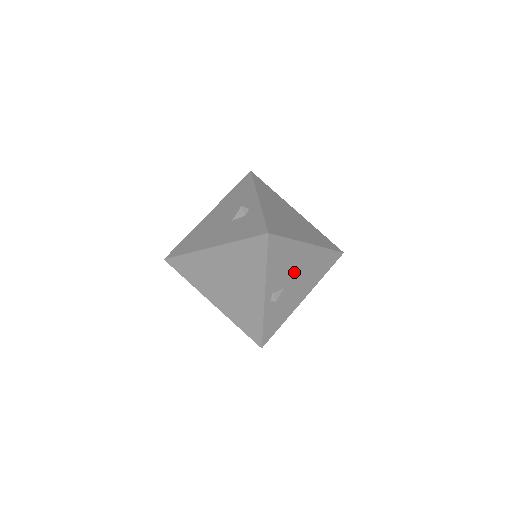
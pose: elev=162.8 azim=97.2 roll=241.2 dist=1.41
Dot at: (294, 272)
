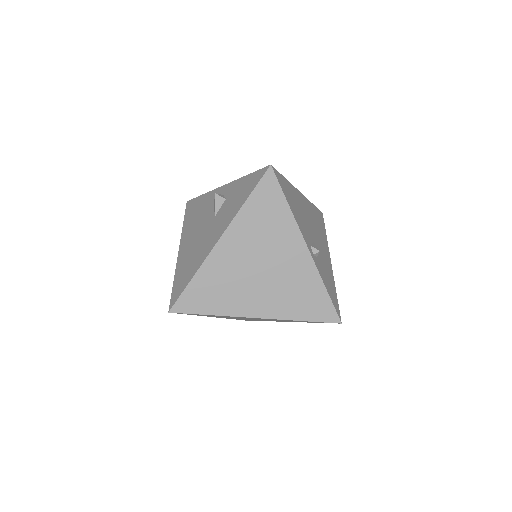
Dot at: (308, 224)
